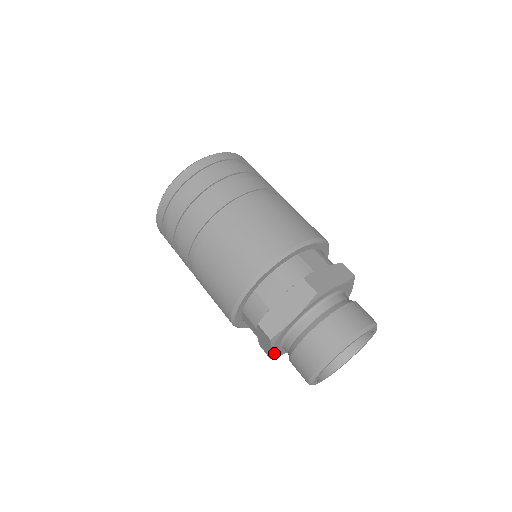
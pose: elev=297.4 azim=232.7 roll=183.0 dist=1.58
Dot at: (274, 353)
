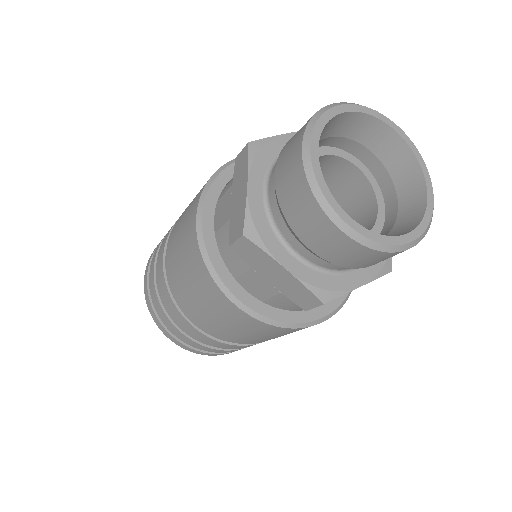
Dot at: (303, 279)
